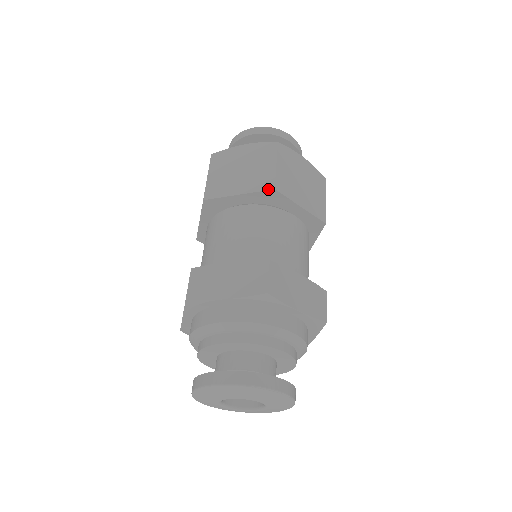
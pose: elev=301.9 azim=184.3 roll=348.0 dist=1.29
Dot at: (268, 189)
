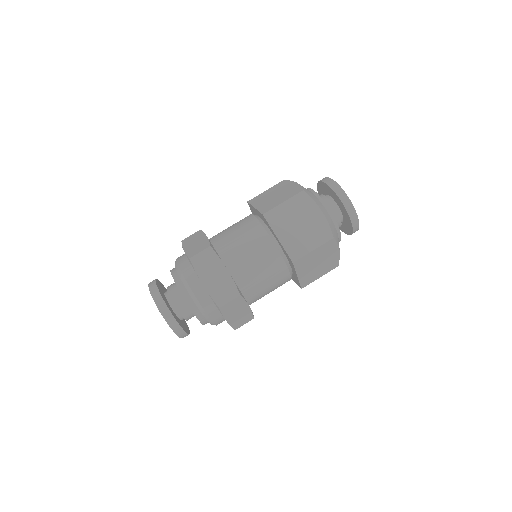
Dot at: (291, 258)
